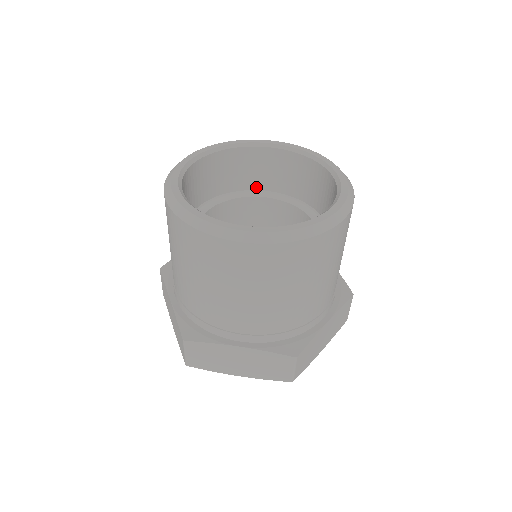
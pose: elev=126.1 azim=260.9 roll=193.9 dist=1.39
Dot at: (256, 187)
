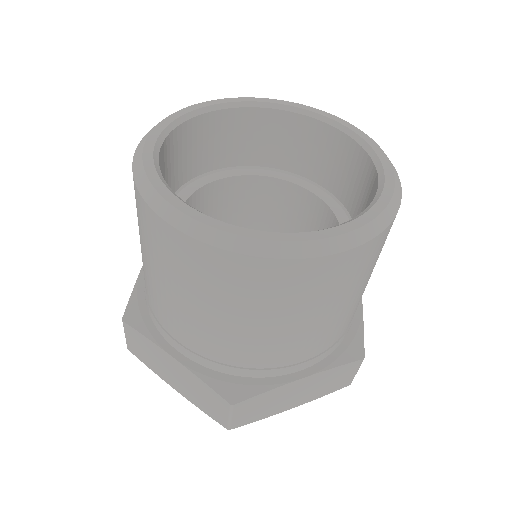
Dot at: (299, 171)
